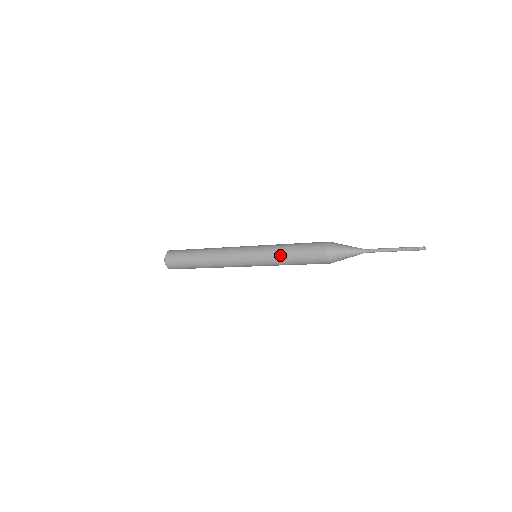
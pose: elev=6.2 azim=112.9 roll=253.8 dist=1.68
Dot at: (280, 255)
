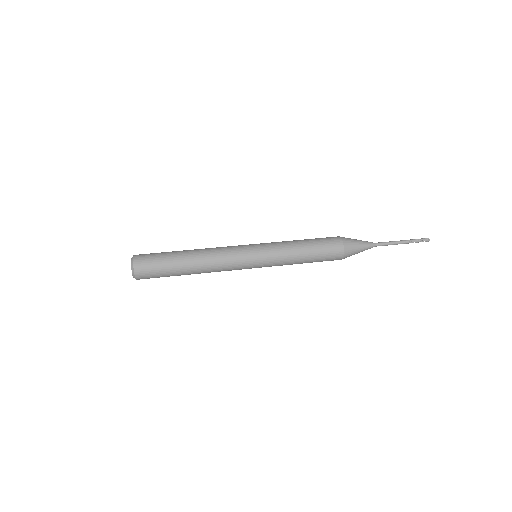
Dot at: (292, 258)
